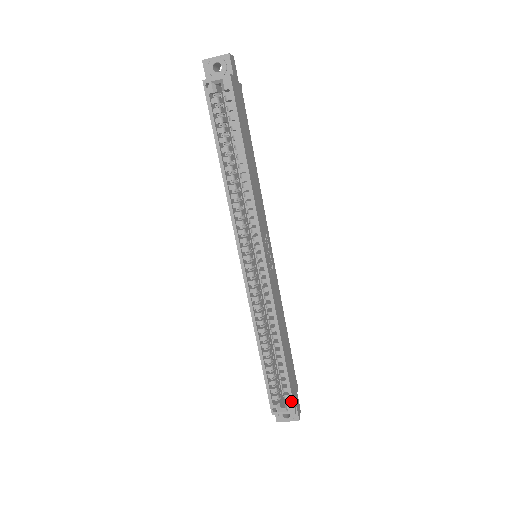
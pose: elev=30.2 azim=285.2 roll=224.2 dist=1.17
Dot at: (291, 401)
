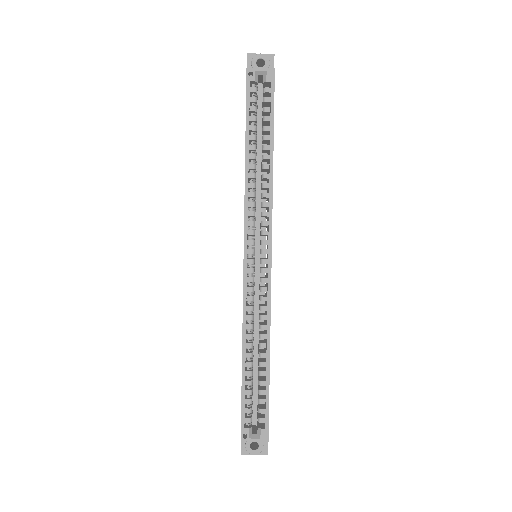
Dot at: (266, 425)
